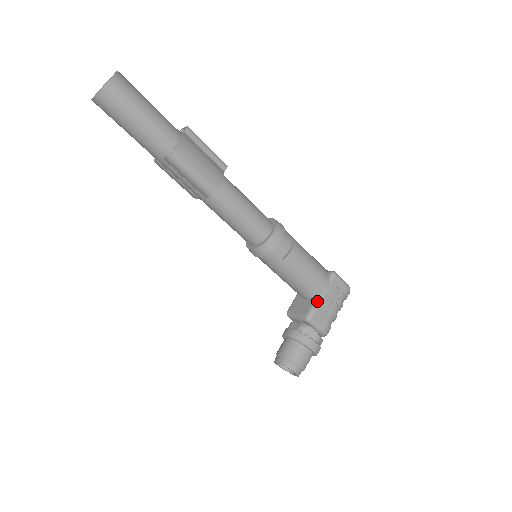
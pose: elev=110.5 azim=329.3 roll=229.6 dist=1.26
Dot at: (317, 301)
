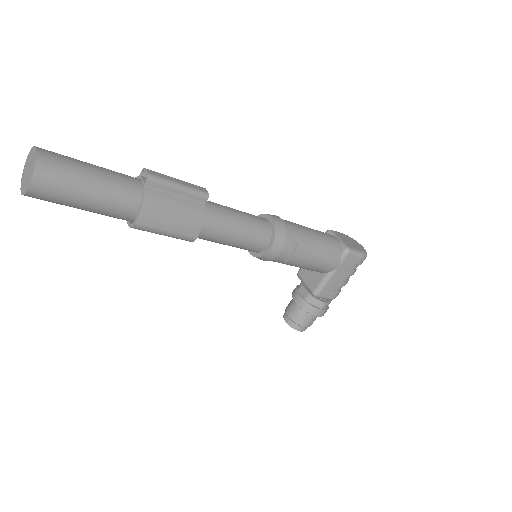
Dot at: (325, 280)
